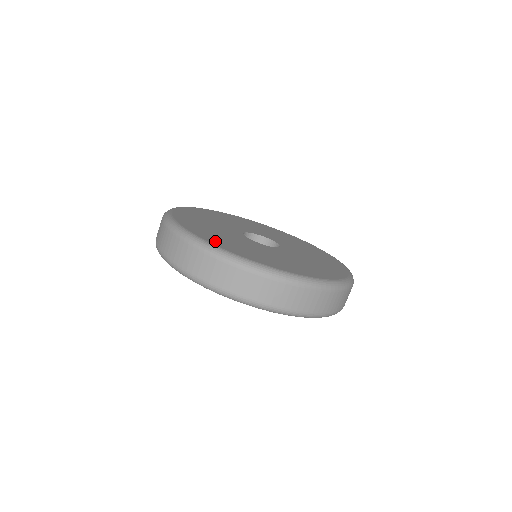
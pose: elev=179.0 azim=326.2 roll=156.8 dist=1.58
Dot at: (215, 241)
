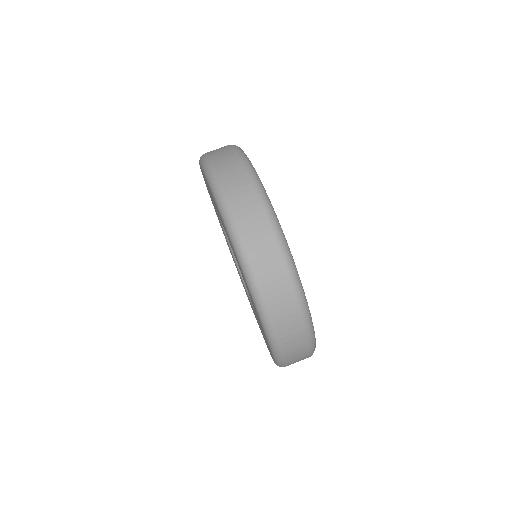
Dot at: occluded
